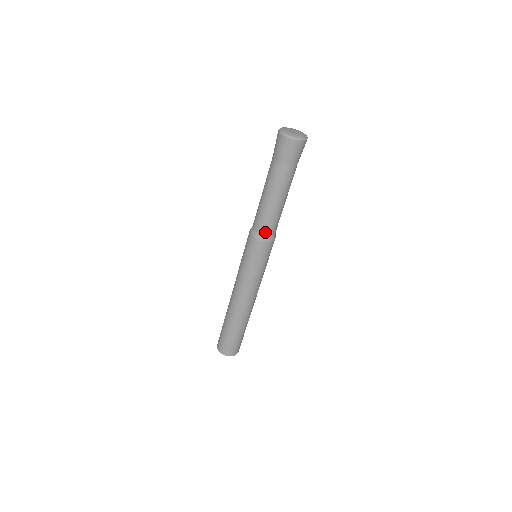
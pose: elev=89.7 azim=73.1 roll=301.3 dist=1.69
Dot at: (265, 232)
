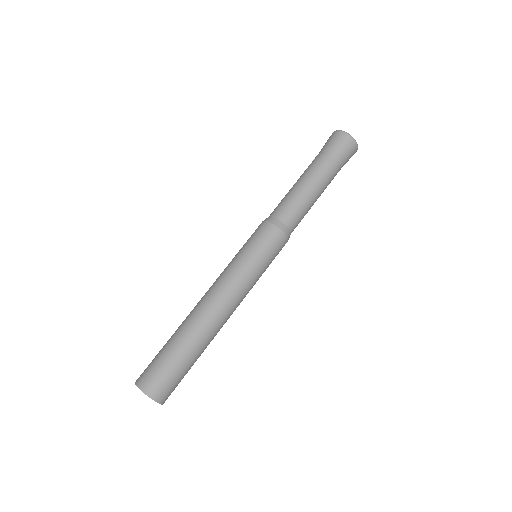
Dot at: (288, 223)
